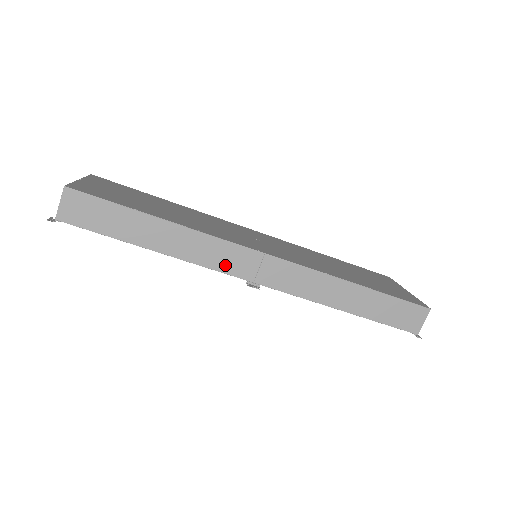
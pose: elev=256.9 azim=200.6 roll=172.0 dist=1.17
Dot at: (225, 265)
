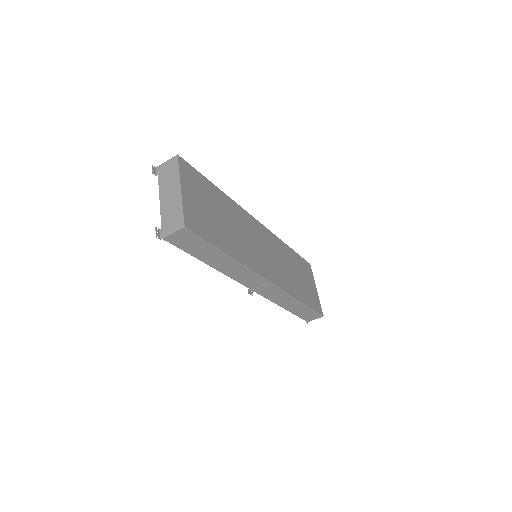
Dot at: (244, 281)
